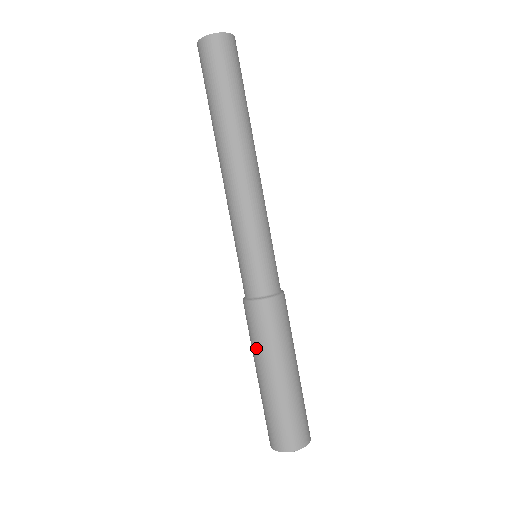
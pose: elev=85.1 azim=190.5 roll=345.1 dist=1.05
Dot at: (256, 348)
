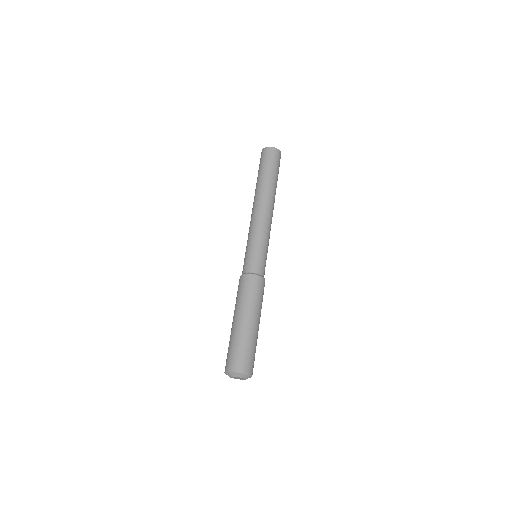
Dot at: (238, 302)
